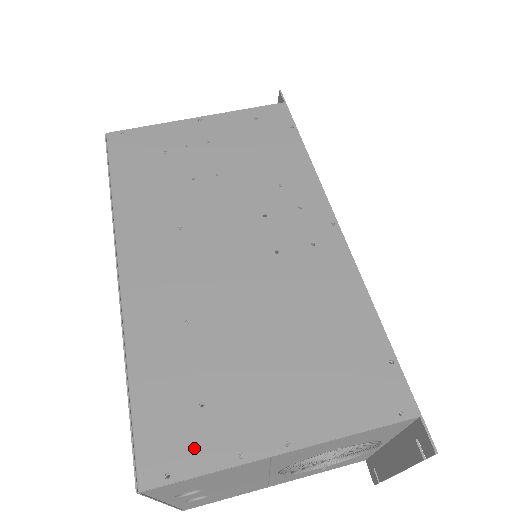
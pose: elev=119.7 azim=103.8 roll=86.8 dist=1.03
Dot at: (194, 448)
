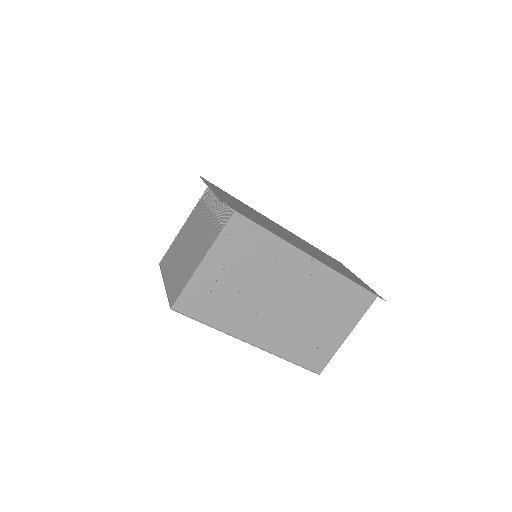
Dot at: (325, 357)
